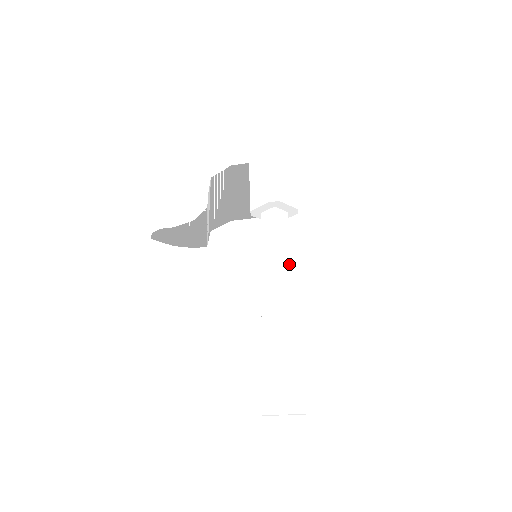
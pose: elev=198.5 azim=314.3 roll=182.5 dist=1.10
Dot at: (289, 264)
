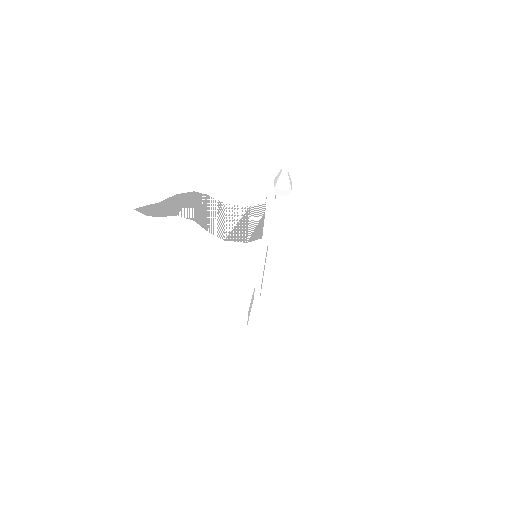
Dot at: occluded
